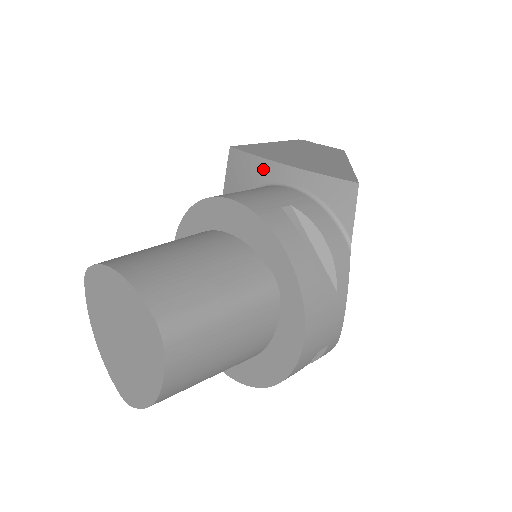
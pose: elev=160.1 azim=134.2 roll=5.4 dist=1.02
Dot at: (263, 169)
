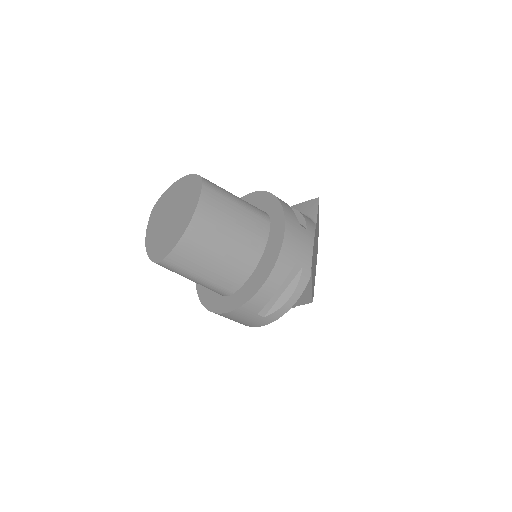
Dot at: occluded
